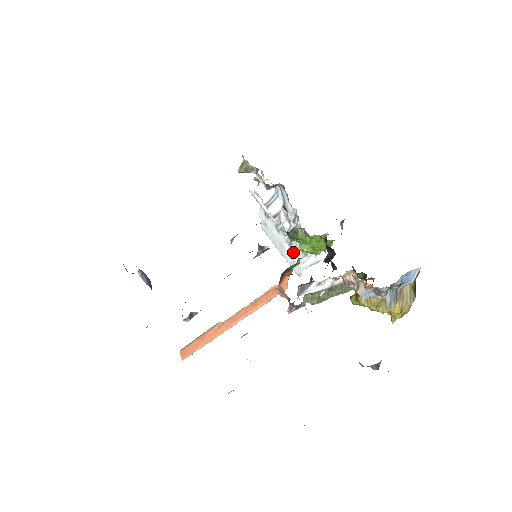
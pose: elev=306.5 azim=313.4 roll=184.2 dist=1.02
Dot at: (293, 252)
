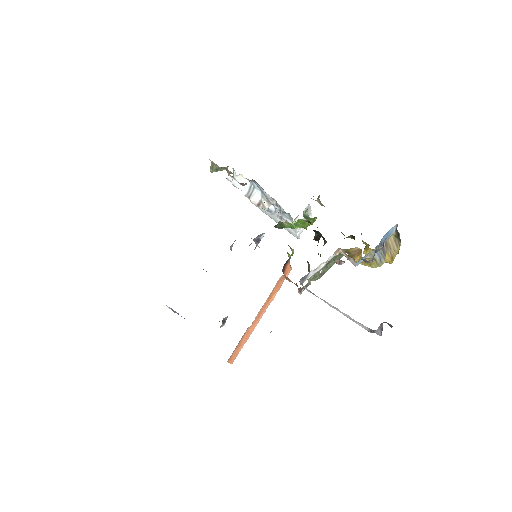
Dot at: occluded
